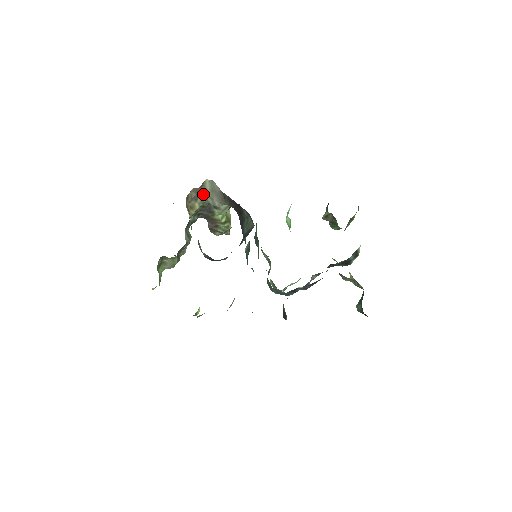
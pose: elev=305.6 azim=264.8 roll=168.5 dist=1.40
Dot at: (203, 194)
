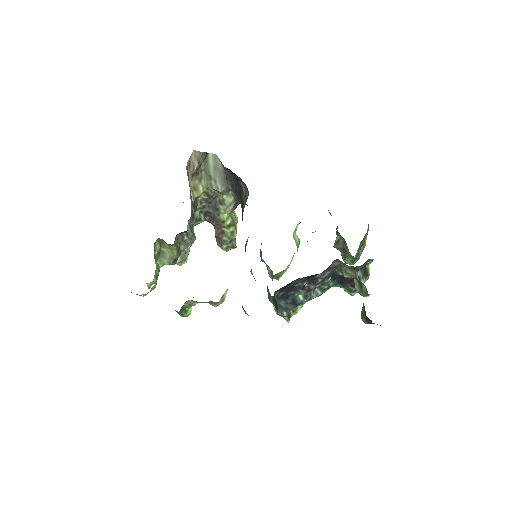
Dot at: (207, 175)
